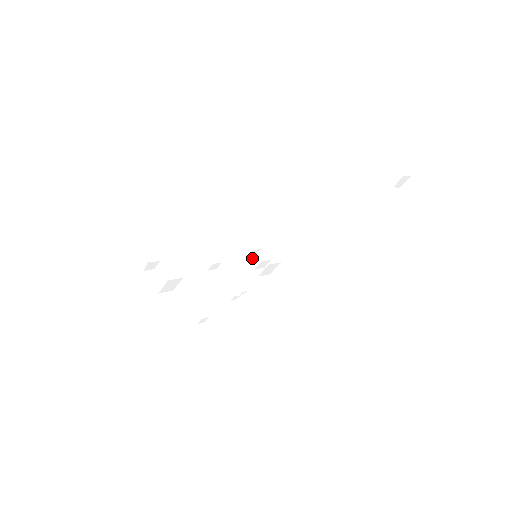
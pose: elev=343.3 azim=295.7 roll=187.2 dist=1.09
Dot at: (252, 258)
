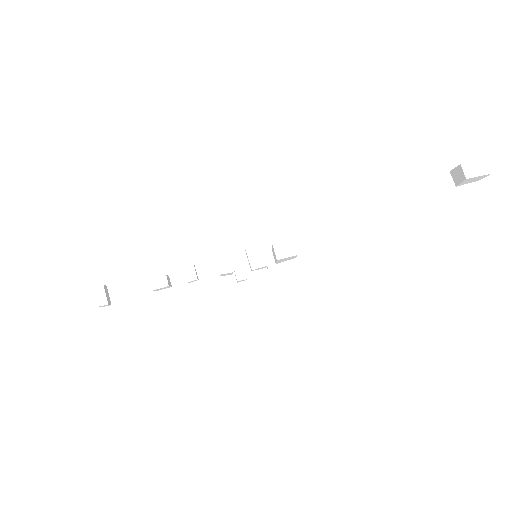
Dot at: (250, 259)
